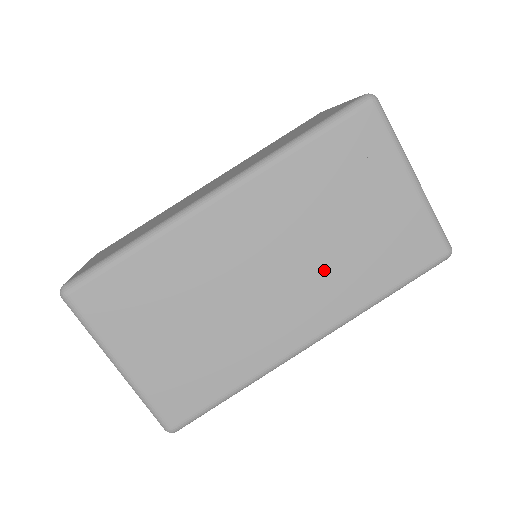
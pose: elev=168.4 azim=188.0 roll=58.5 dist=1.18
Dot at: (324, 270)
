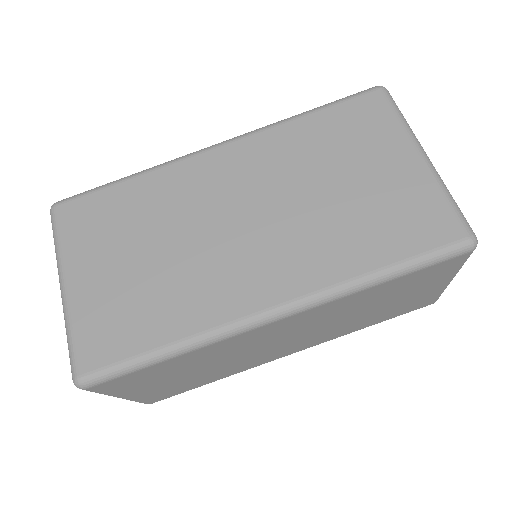
Dot at: (305, 229)
